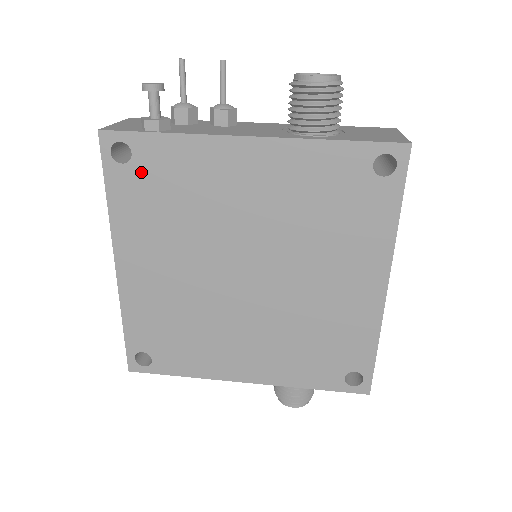
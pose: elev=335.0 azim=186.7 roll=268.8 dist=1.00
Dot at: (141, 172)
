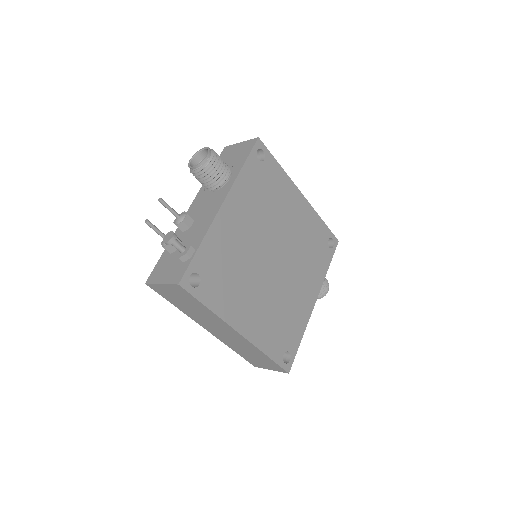
Dot at: (208, 276)
